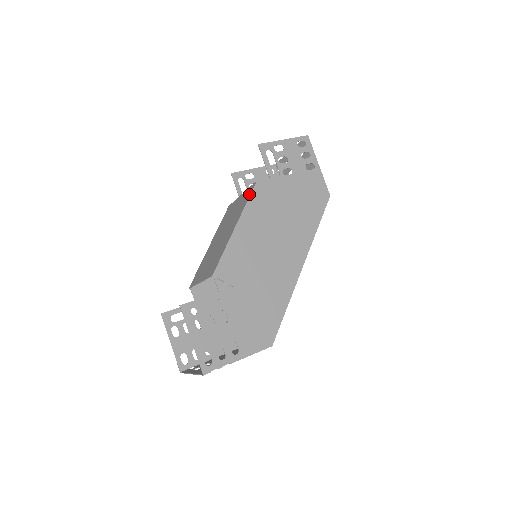
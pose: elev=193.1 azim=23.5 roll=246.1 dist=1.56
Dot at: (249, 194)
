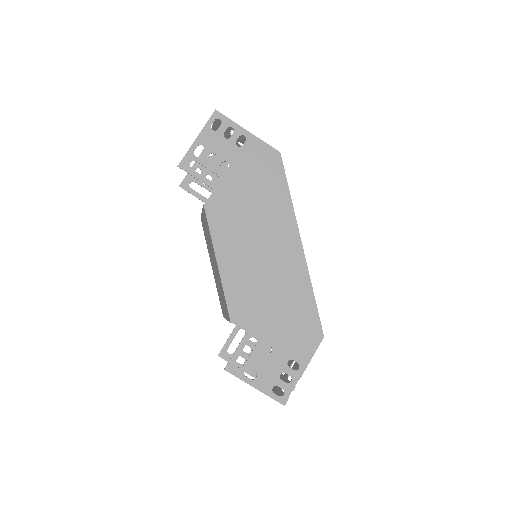
Dot at: occluded
